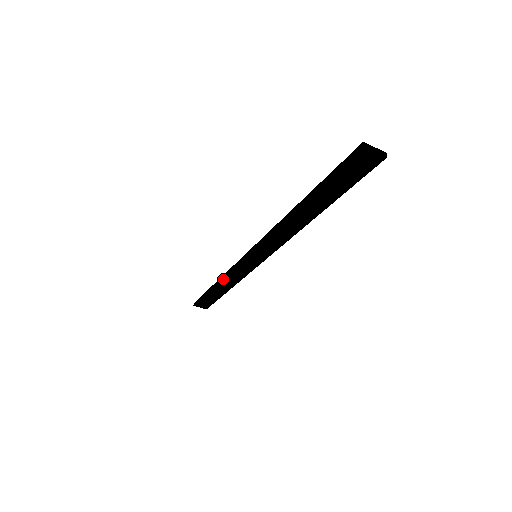
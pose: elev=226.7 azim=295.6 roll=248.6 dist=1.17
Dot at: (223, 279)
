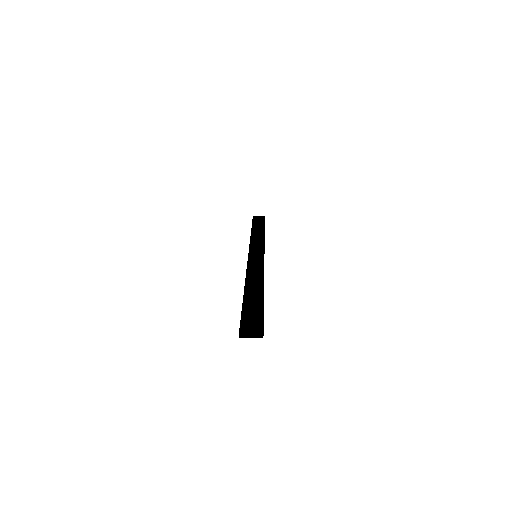
Dot at: occluded
